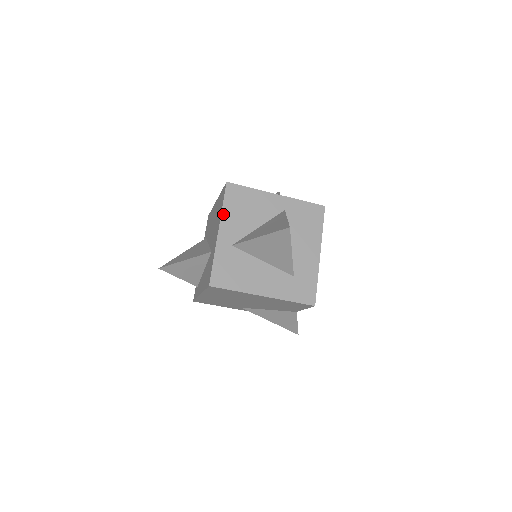
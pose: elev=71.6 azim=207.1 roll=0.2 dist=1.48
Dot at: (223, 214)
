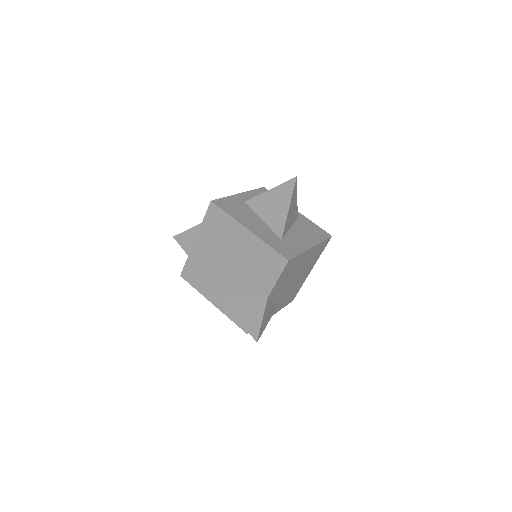
Dot at: (250, 192)
